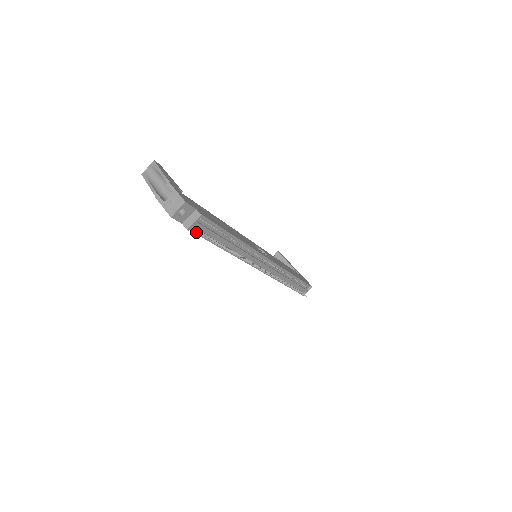
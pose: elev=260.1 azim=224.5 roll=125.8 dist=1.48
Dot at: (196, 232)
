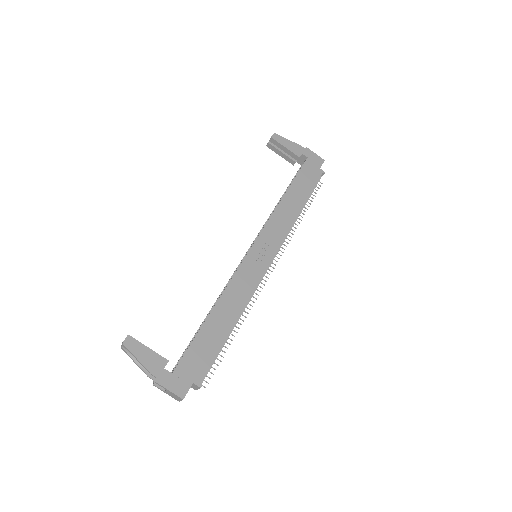
Dot at: occluded
